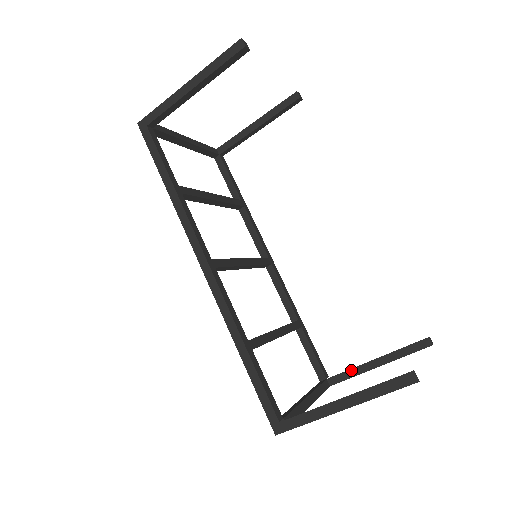
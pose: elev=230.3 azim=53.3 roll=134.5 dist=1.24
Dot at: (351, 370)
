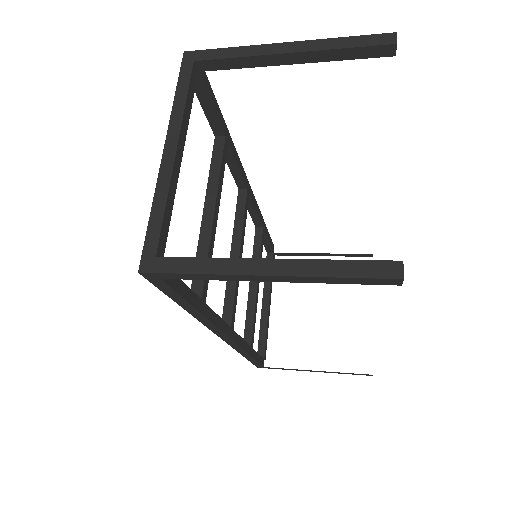
Dot at: (298, 254)
